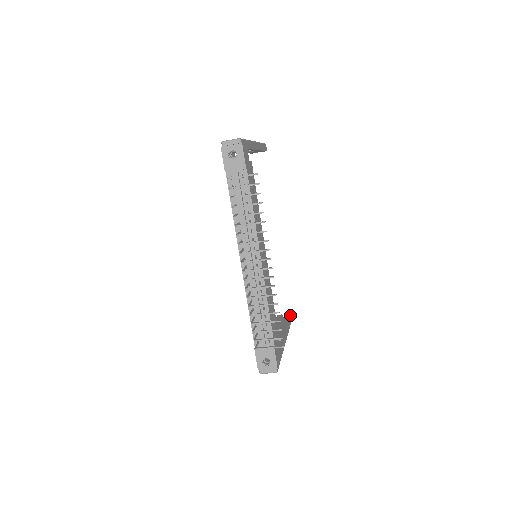
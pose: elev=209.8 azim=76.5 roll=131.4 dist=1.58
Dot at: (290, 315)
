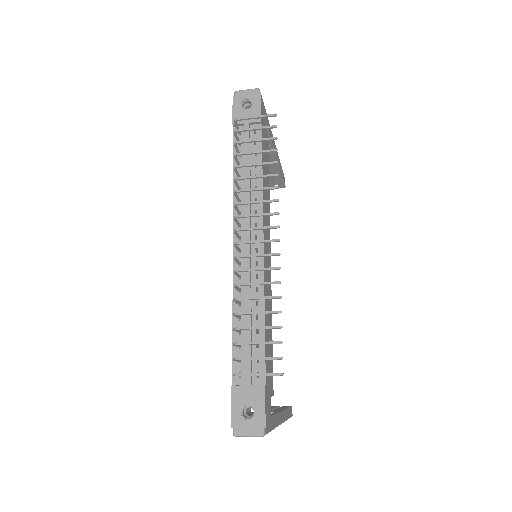
Dot at: occluded
